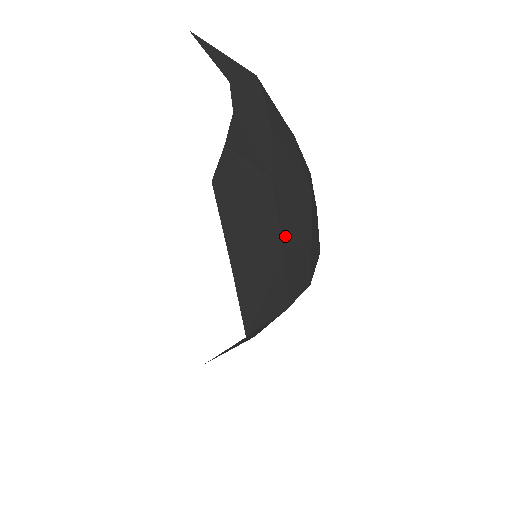
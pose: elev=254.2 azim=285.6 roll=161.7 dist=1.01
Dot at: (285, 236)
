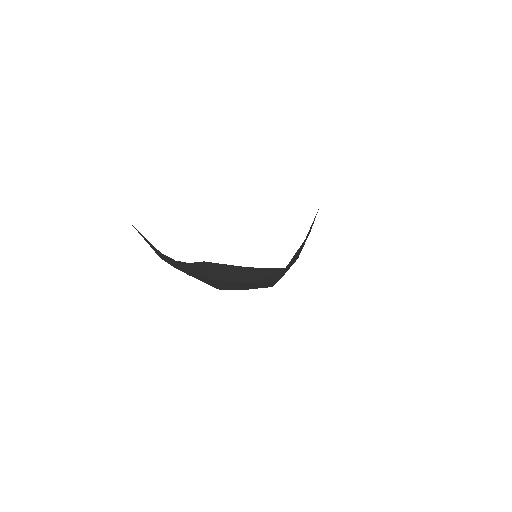
Dot at: occluded
